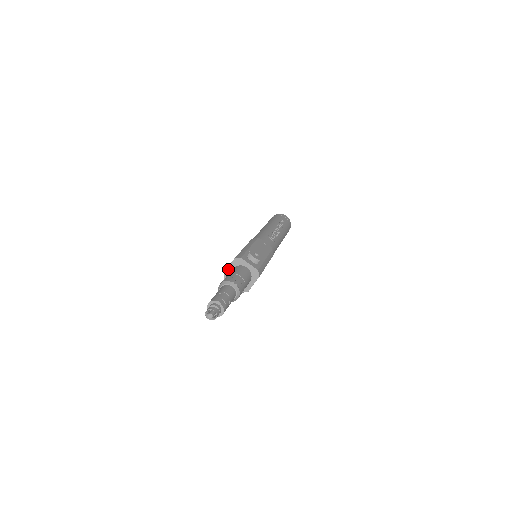
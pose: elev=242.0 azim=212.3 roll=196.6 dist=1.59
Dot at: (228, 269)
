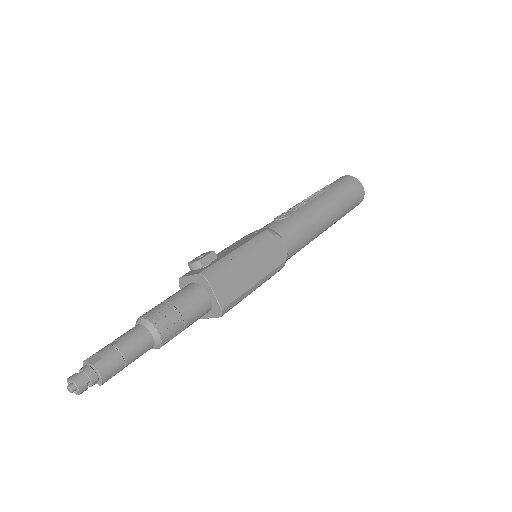
Dot at: occluded
